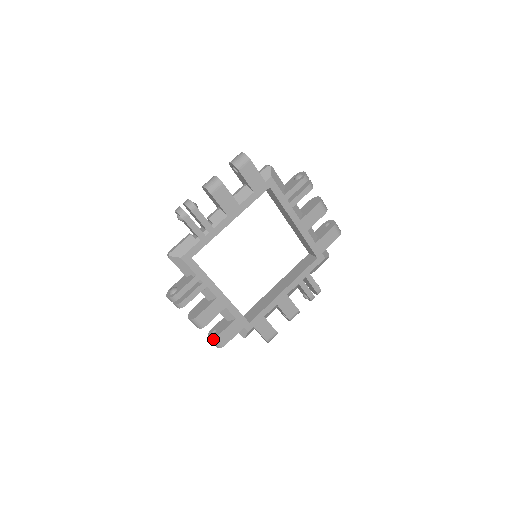
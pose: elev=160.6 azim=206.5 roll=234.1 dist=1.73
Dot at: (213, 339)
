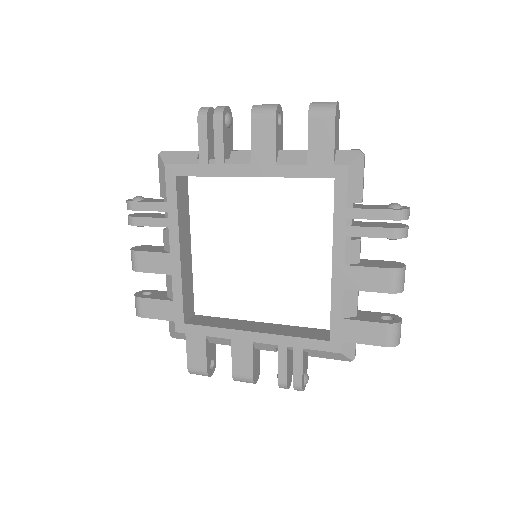
Dot at: (136, 296)
